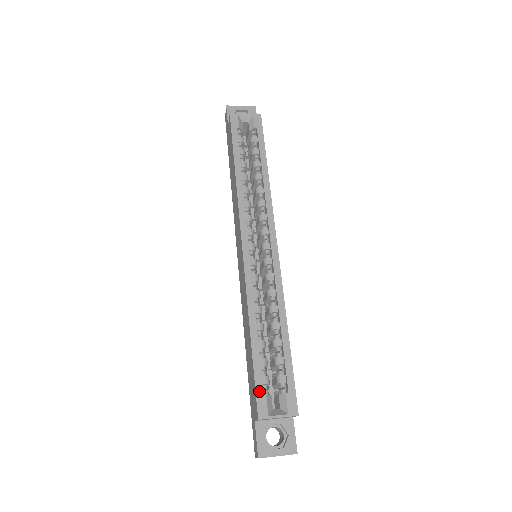
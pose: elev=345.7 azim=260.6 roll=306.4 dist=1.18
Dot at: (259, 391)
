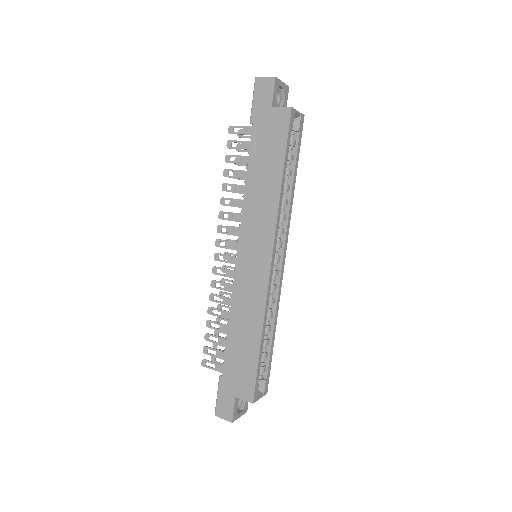
Dot at: (257, 383)
